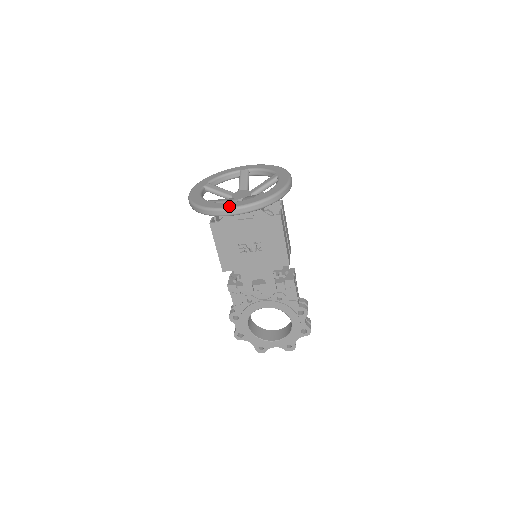
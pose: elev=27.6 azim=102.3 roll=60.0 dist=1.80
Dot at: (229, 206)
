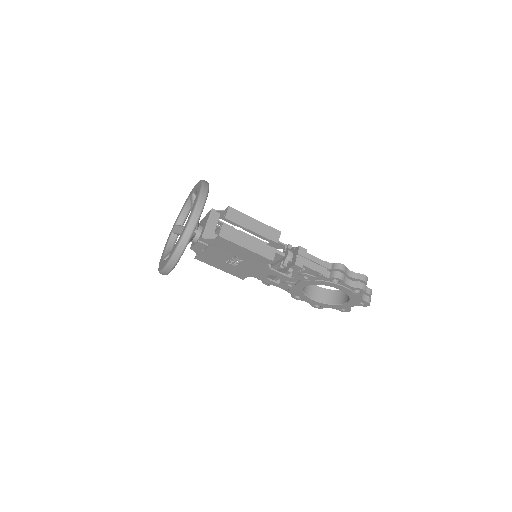
Dot at: (162, 268)
